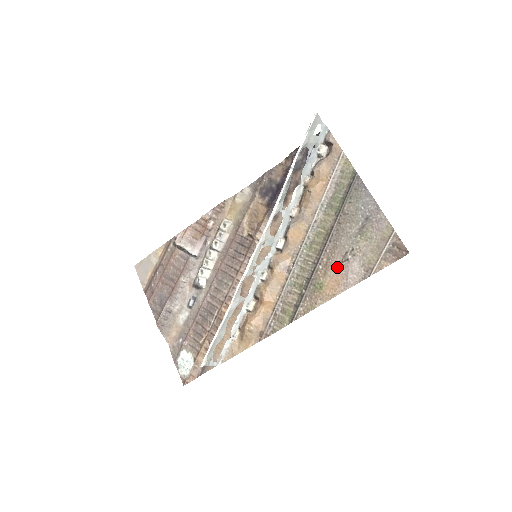
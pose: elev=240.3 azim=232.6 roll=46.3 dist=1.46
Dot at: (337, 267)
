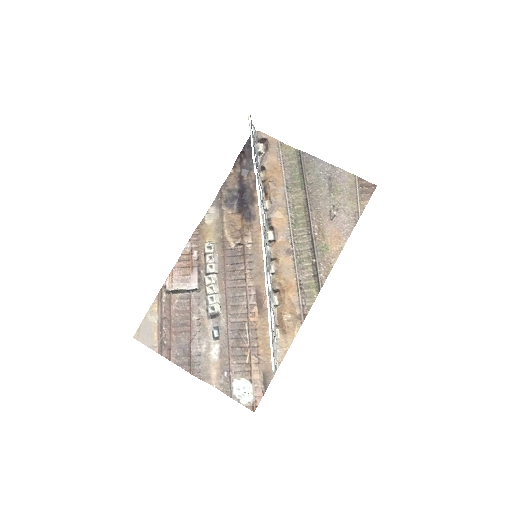
Dot at: (330, 226)
